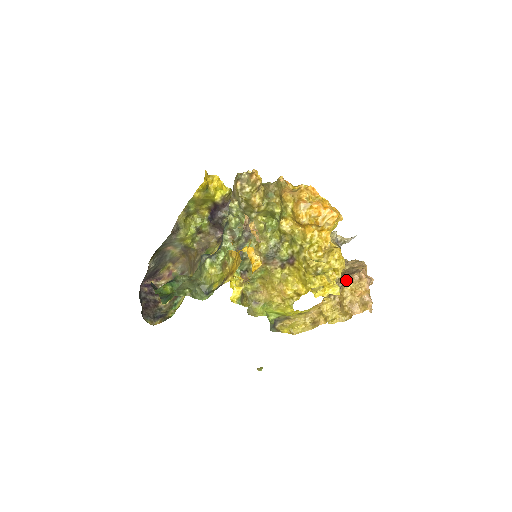
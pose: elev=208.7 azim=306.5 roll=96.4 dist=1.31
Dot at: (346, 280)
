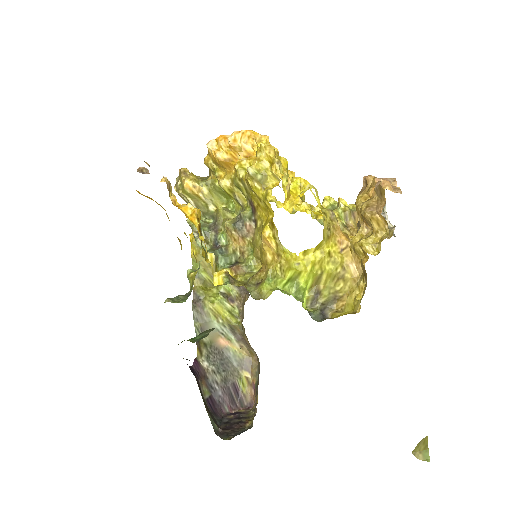
Dot at: occluded
